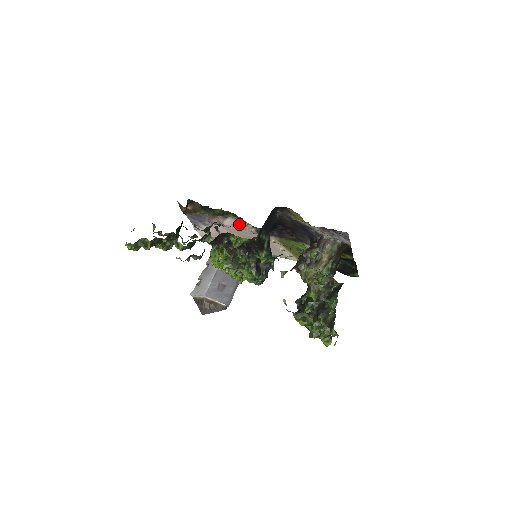
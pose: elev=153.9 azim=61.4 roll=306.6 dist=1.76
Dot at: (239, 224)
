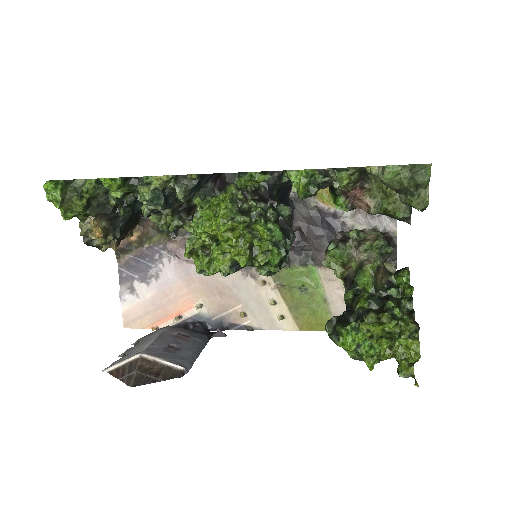
Dot at: occluded
